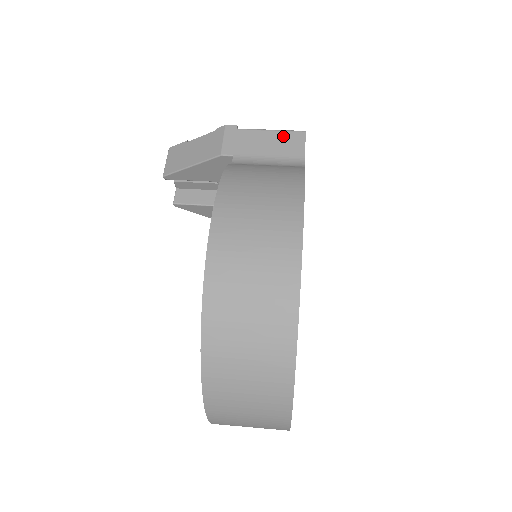
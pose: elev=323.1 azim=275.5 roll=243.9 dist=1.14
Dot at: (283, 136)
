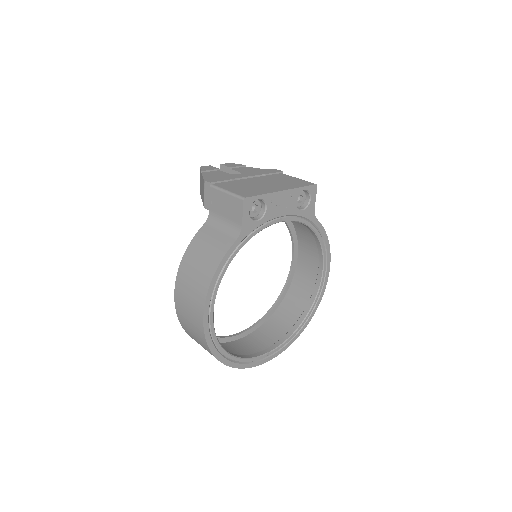
Dot at: (232, 201)
